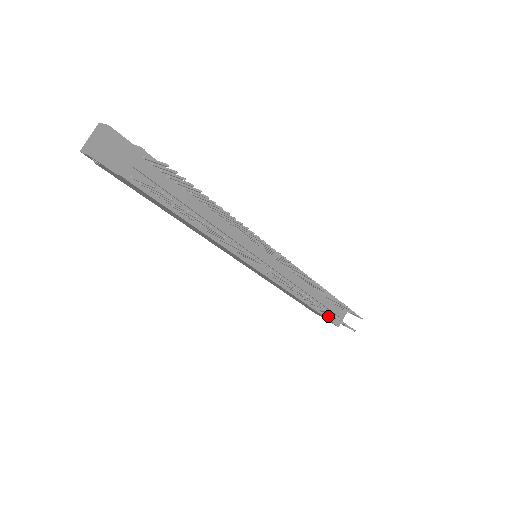
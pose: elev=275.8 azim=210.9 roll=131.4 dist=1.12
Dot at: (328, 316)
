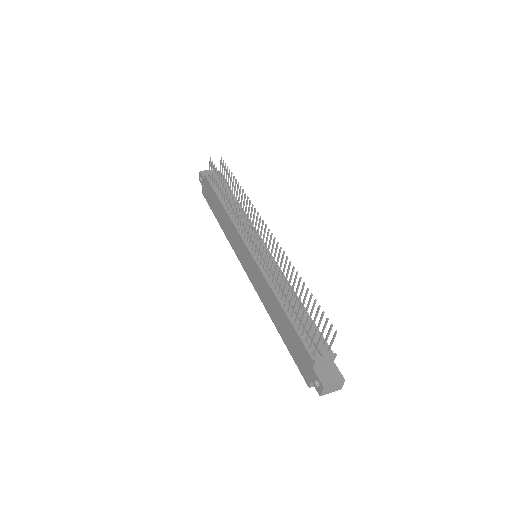
Dot at: (306, 344)
